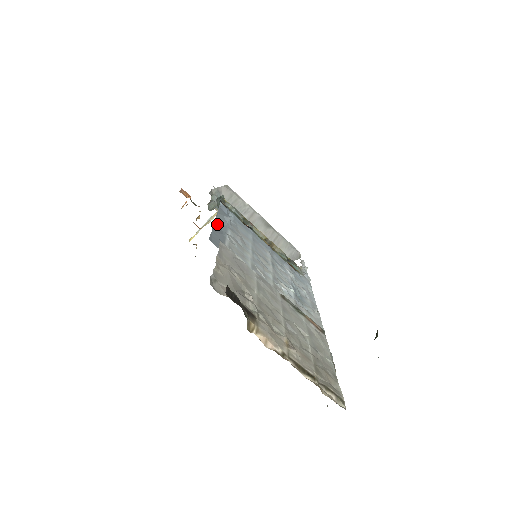
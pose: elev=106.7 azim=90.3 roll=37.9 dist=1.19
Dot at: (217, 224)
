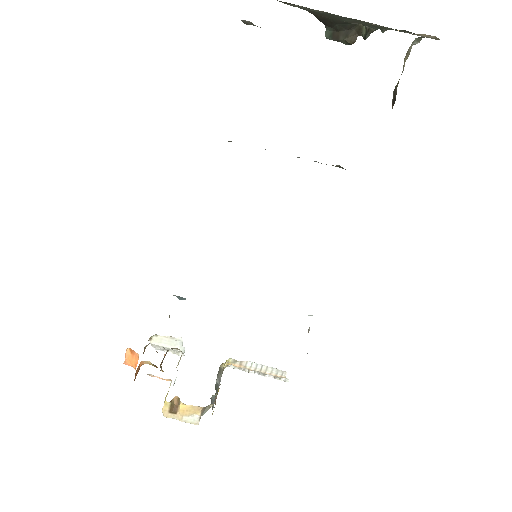
Dot at: occluded
